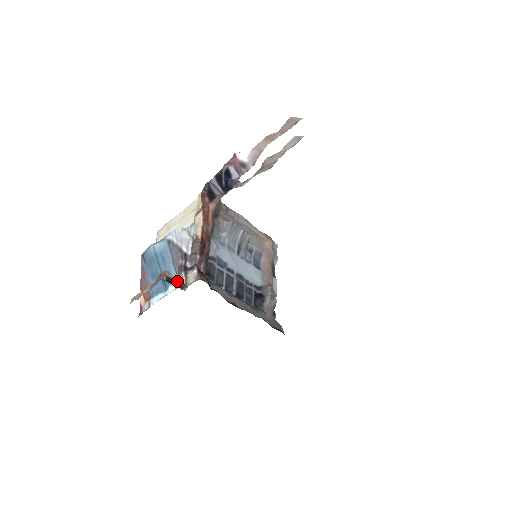
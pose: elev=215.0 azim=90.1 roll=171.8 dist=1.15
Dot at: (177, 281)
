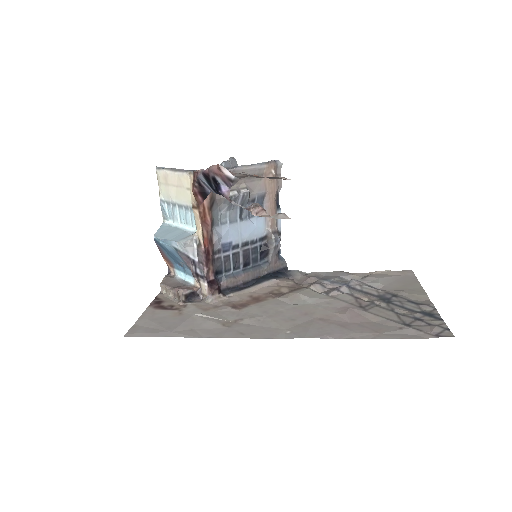
Dot at: (192, 276)
